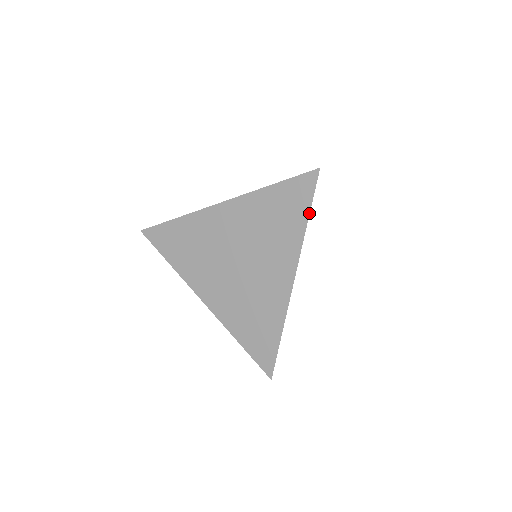
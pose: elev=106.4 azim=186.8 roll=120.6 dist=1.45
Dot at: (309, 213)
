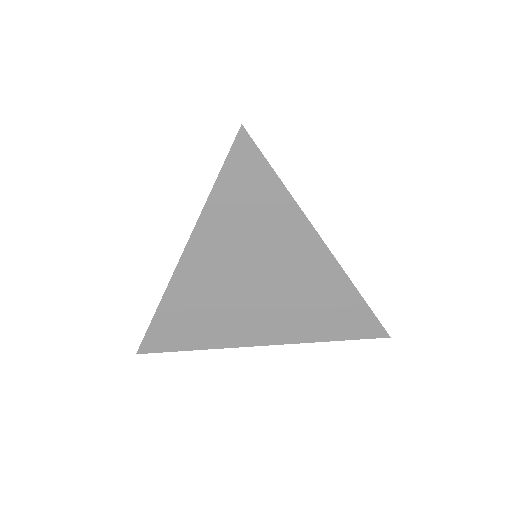
Dot at: (340, 340)
